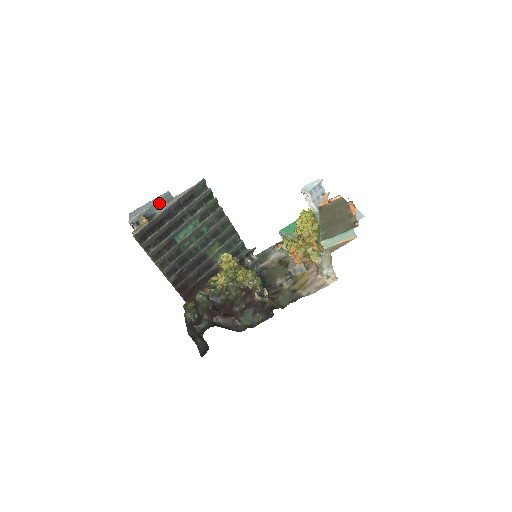
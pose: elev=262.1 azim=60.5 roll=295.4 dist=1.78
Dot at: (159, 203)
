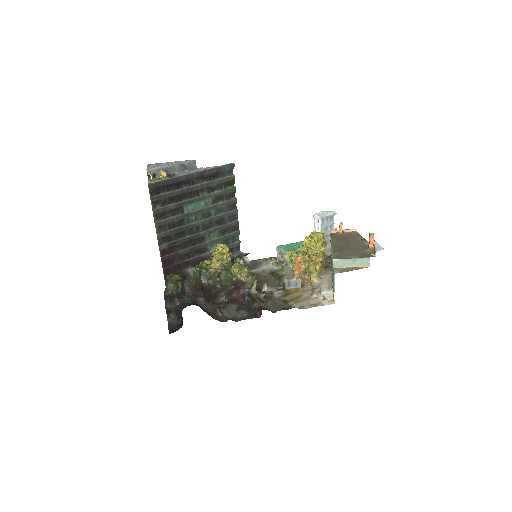
Dot at: (182, 166)
